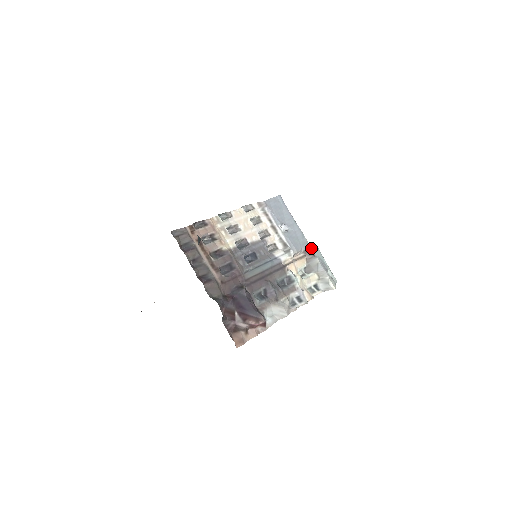
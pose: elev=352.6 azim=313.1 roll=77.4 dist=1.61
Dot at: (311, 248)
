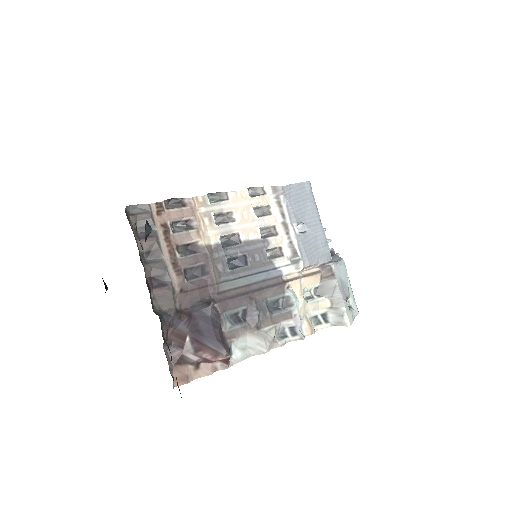
Dot at: (332, 263)
